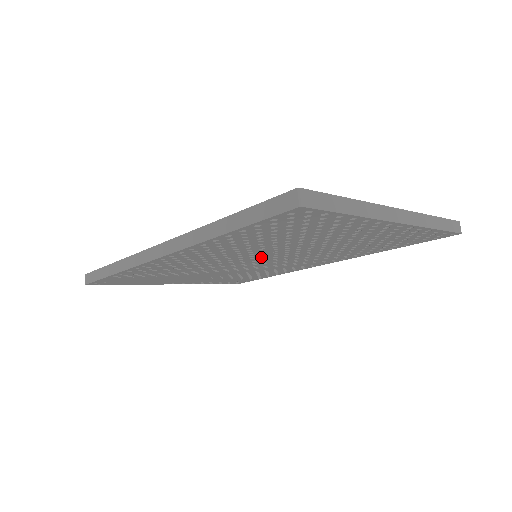
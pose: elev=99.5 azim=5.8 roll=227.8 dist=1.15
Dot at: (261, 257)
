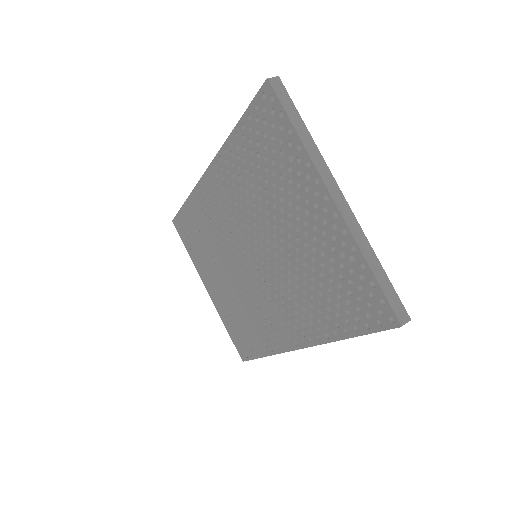
Dot at: (254, 242)
